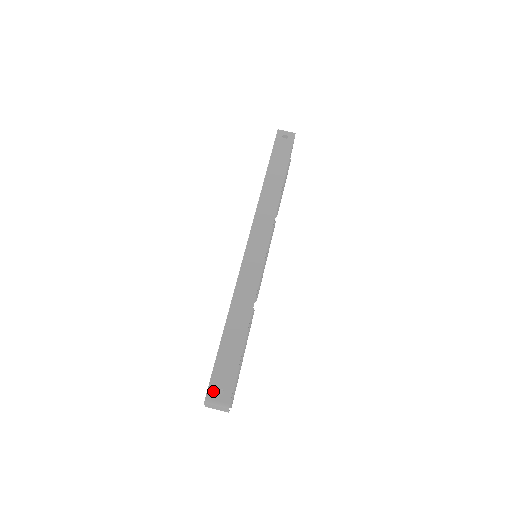
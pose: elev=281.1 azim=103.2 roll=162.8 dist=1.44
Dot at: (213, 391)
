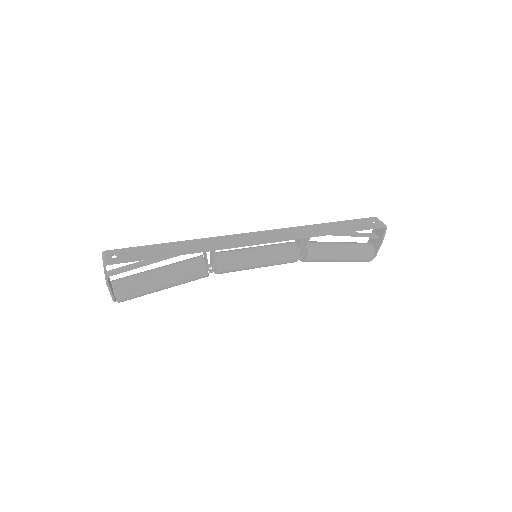
Dot at: (113, 252)
